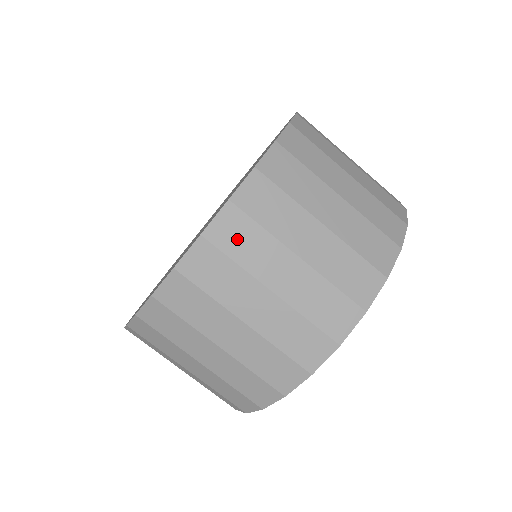
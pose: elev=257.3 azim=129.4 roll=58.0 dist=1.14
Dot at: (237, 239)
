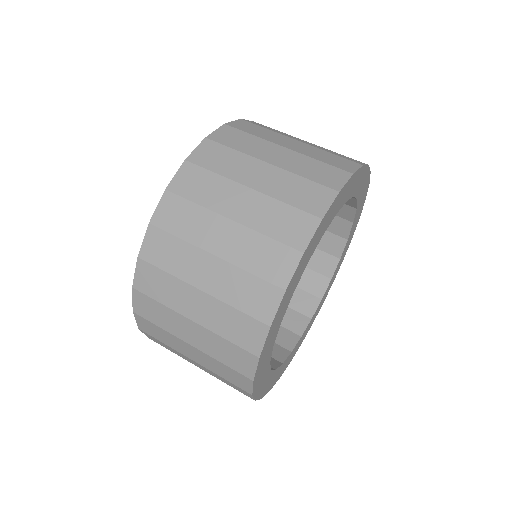
Dot at: (163, 253)
